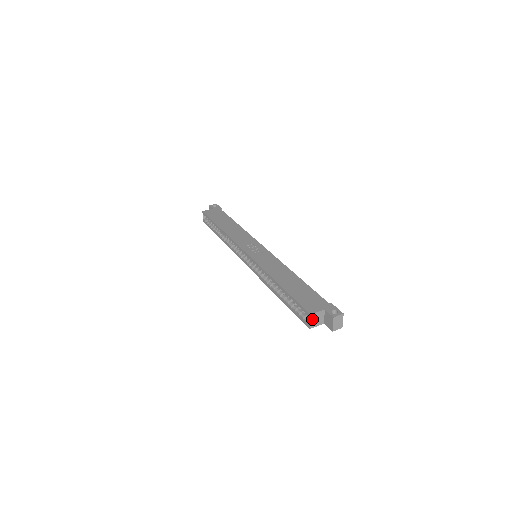
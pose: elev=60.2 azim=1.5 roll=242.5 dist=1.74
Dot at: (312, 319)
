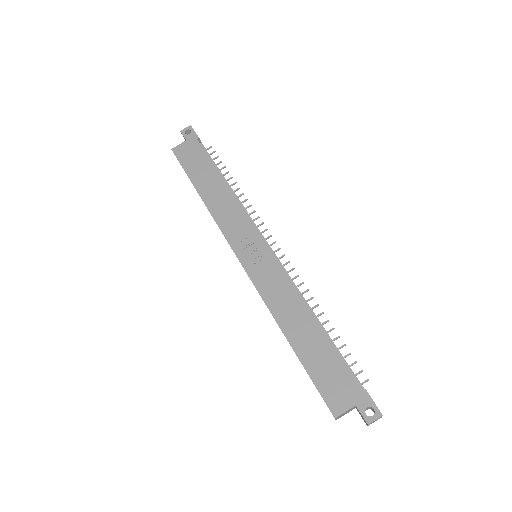
Dot at: (338, 417)
